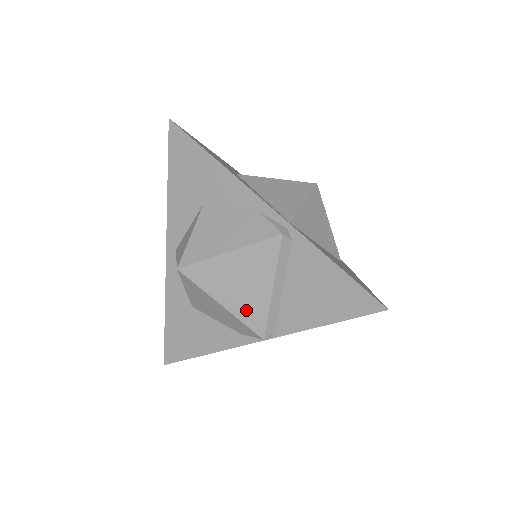
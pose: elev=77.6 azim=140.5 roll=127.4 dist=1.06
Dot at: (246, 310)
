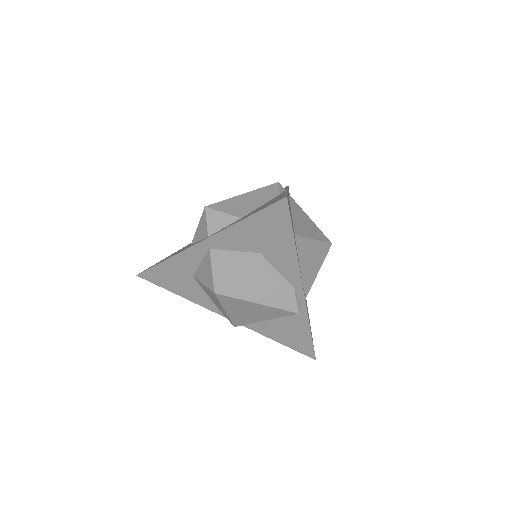
Dot at: (238, 318)
